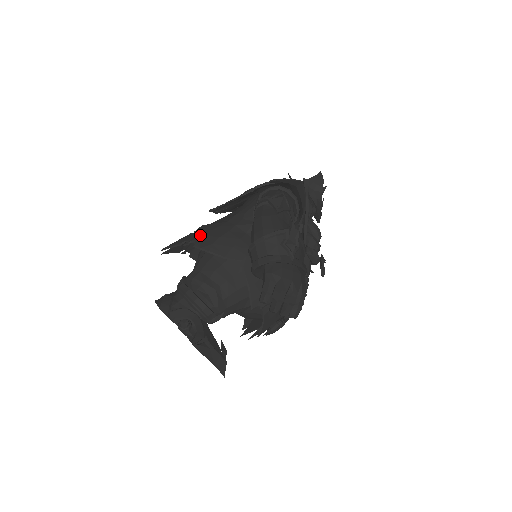
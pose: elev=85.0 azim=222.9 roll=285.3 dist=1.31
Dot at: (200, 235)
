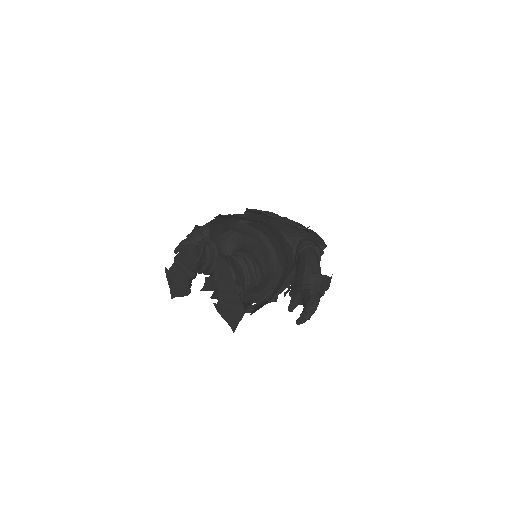
Dot at: (270, 234)
